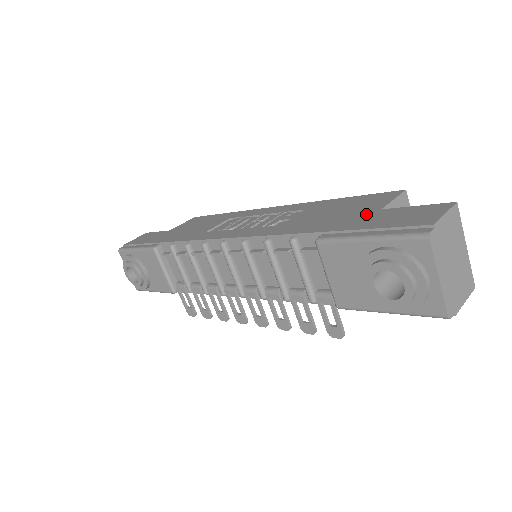
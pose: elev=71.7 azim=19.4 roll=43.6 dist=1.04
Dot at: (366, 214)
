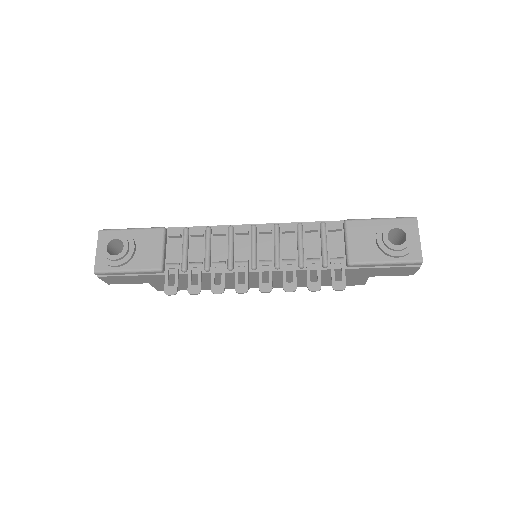
Dot at: occluded
